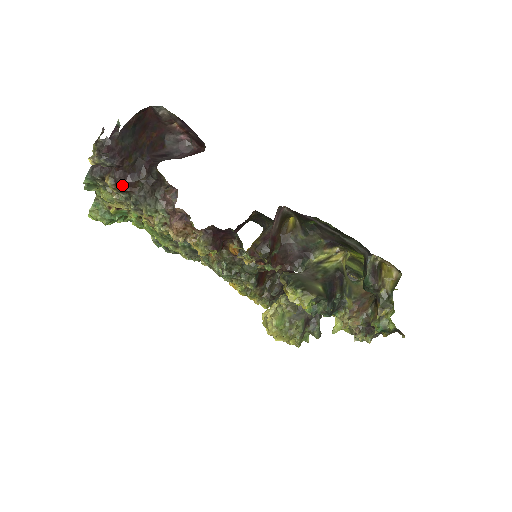
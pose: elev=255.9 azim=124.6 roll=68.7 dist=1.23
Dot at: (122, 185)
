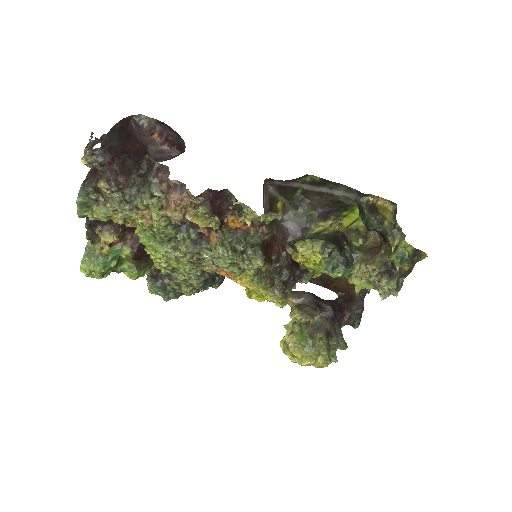
Dot at: (115, 182)
